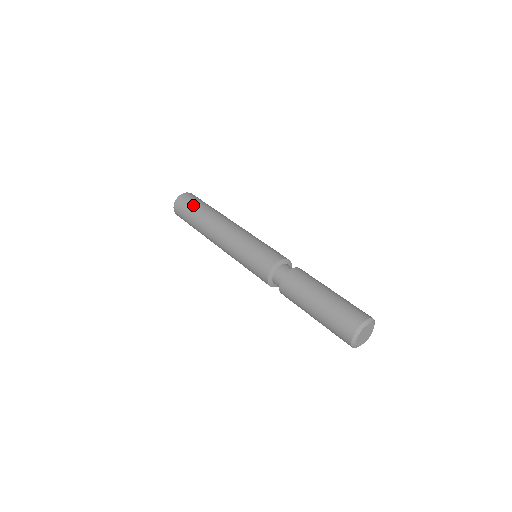
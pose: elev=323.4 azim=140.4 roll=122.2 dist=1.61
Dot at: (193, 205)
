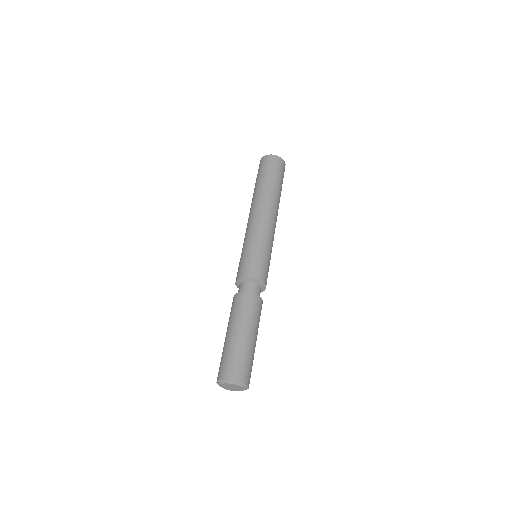
Dot at: (264, 173)
